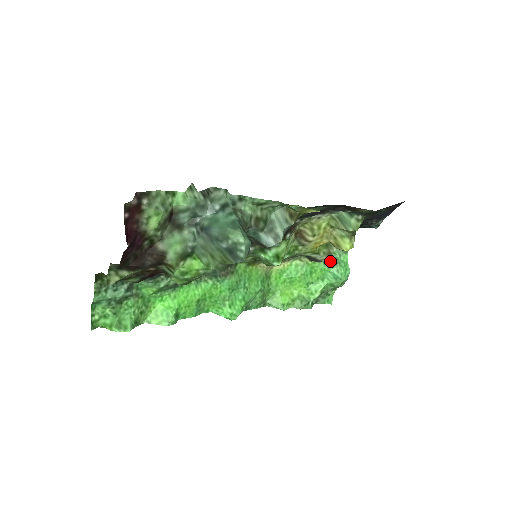
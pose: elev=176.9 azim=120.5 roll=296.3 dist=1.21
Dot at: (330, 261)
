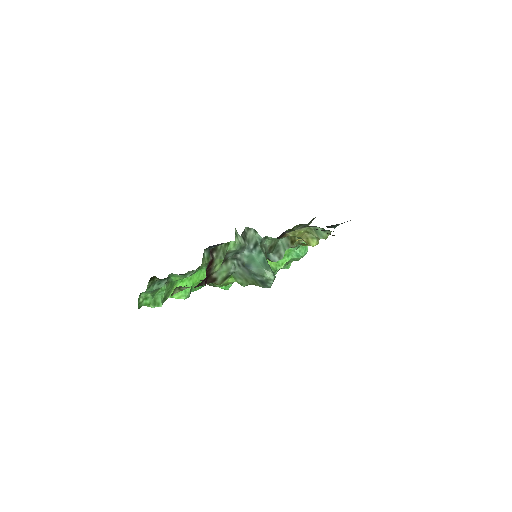
Dot at: occluded
